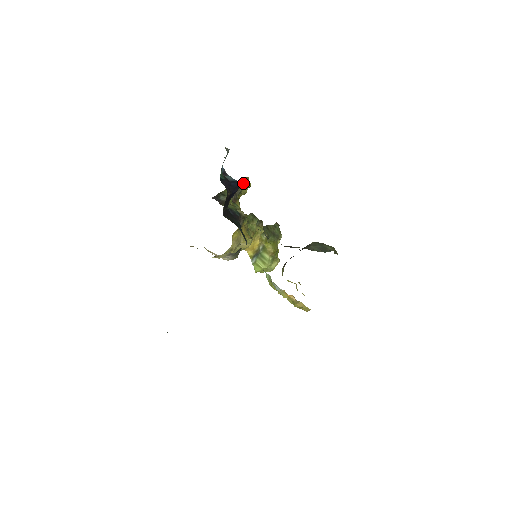
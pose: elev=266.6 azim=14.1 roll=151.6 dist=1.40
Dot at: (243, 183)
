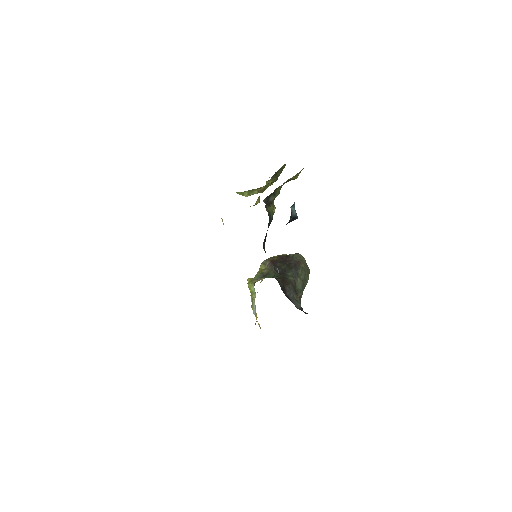
Dot at: (296, 177)
